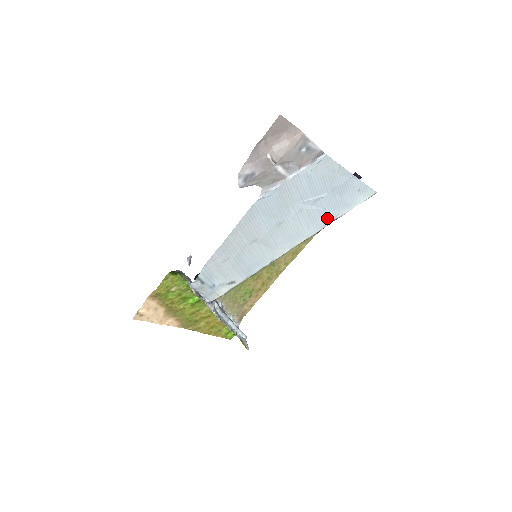
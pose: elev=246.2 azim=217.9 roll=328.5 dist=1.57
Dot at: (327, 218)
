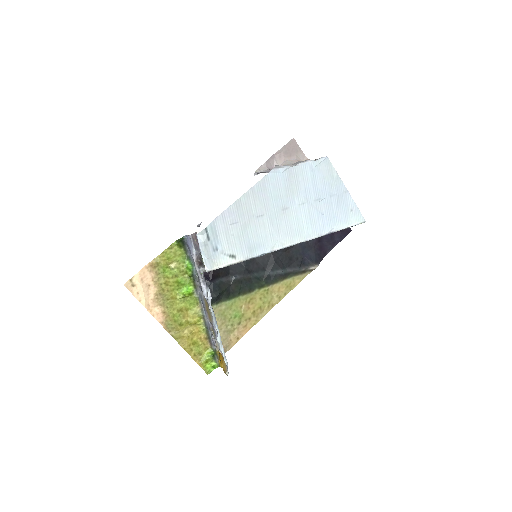
Dot at: (324, 227)
